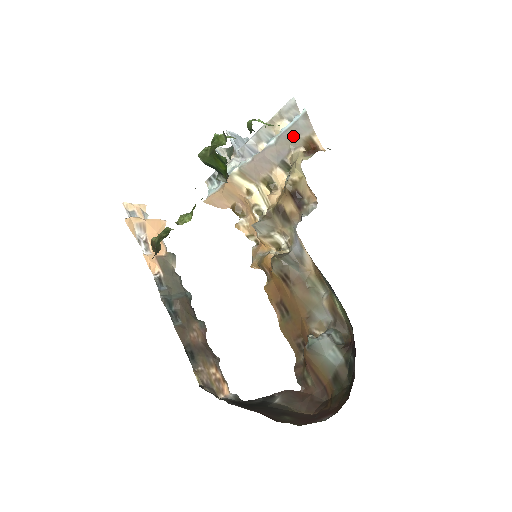
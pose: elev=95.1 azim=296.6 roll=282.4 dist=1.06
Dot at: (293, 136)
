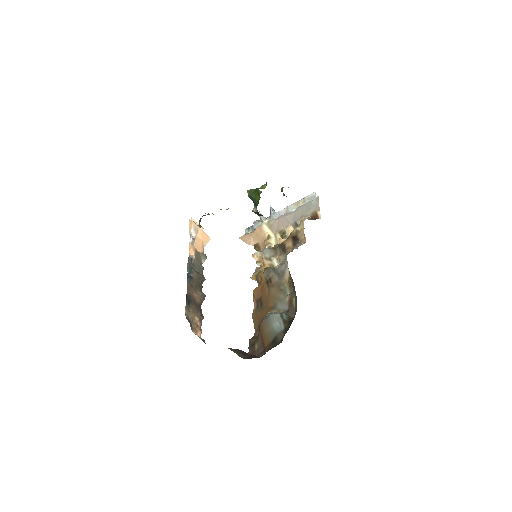
Dot at: (306, 209)
